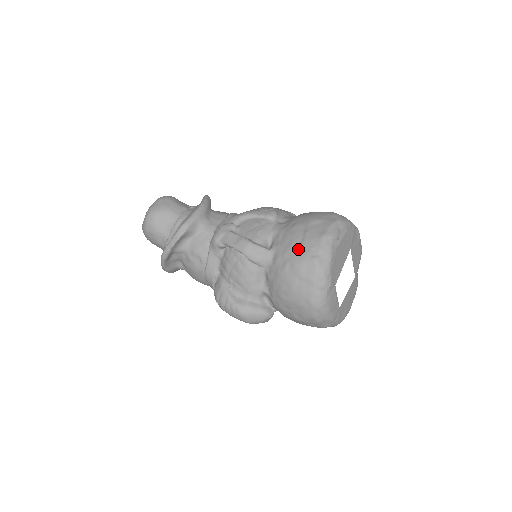
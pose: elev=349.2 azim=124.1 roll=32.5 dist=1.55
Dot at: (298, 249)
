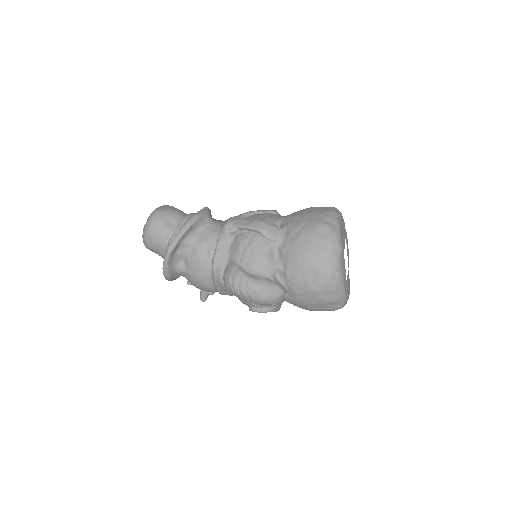
Dot at: (310, 221)
